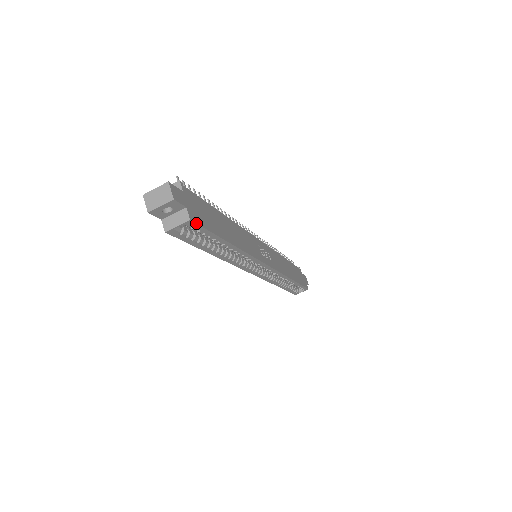
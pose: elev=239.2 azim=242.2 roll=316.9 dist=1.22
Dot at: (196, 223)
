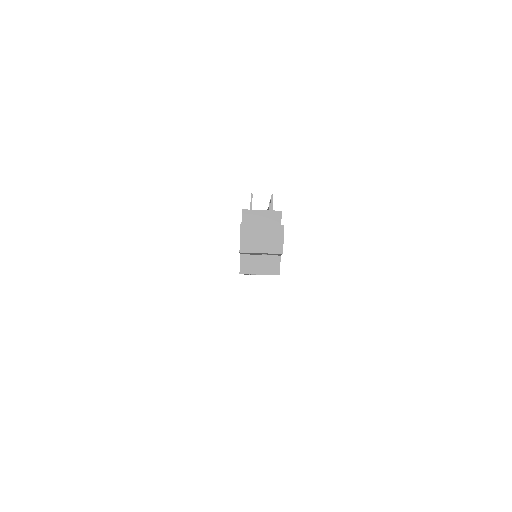
Dot at: occluded
